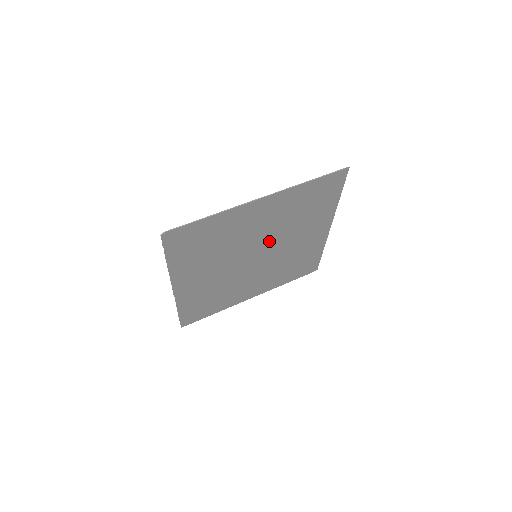
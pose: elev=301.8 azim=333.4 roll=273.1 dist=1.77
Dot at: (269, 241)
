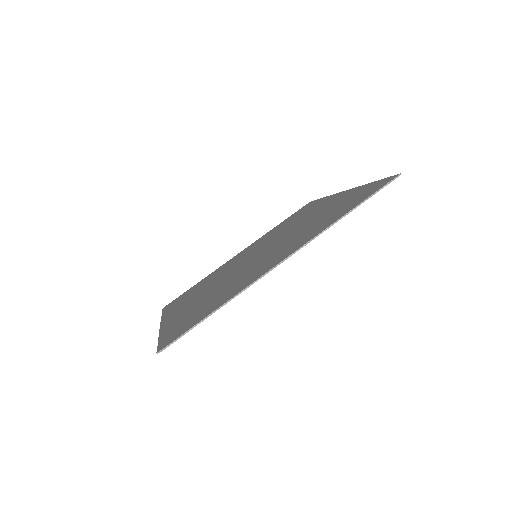
Dot at: occluded
